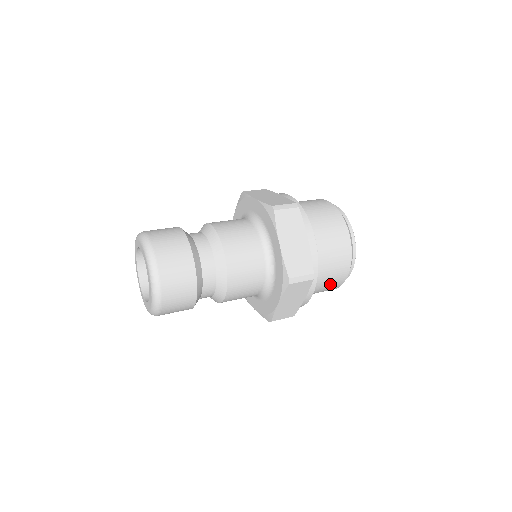
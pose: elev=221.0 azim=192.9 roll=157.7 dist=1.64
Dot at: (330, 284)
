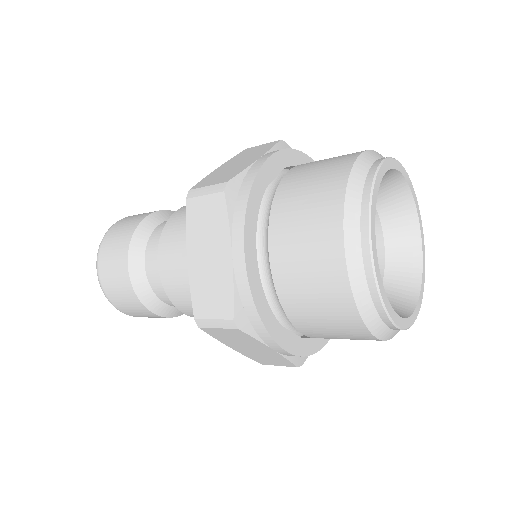
Dot at: (309, 253)
